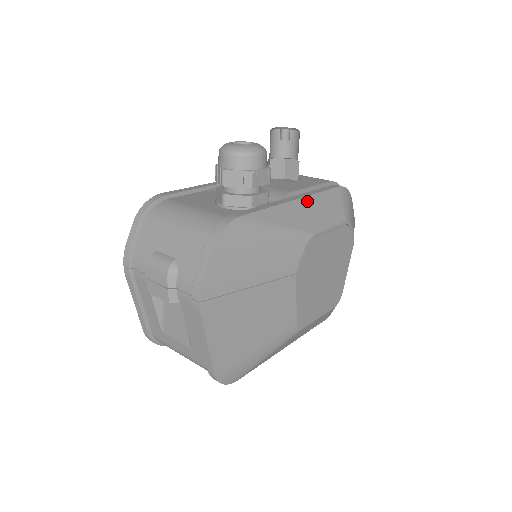
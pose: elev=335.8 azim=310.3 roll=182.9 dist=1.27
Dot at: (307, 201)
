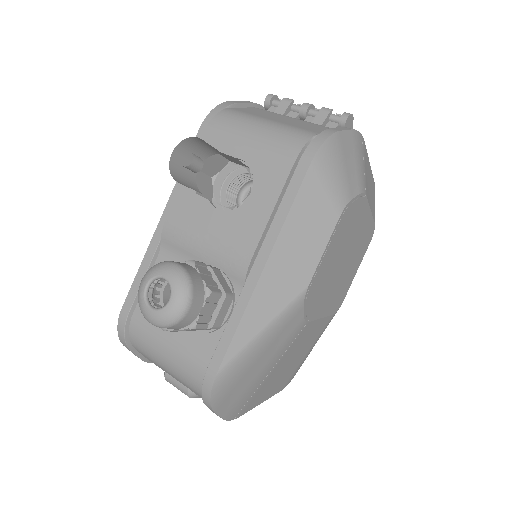
Dot at: (277, 254)
